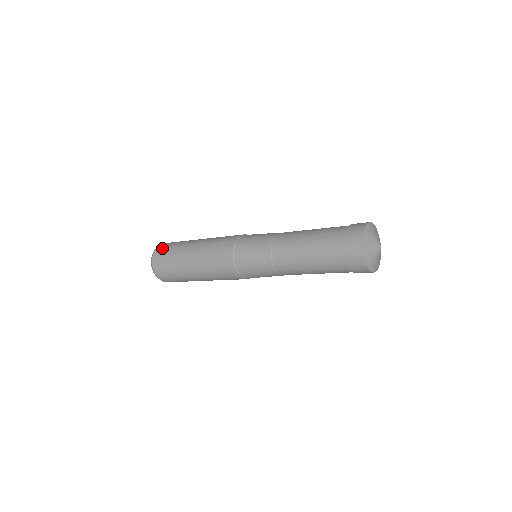
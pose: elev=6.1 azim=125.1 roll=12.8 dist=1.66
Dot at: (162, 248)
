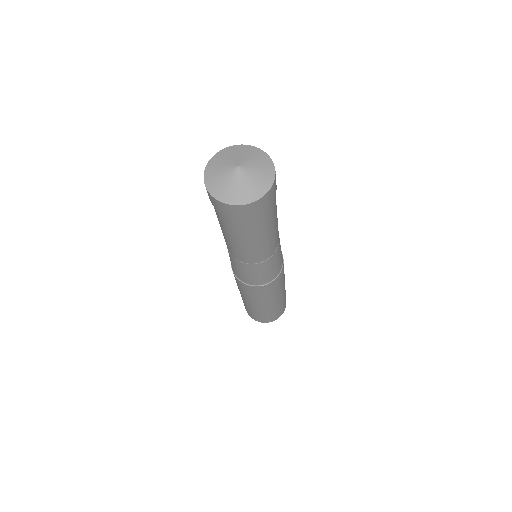
Dot at: occluded
